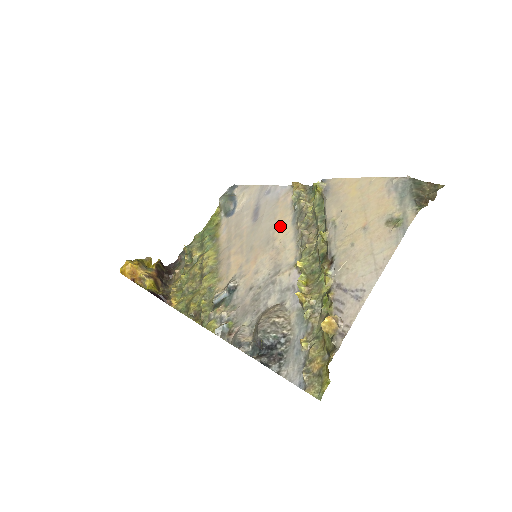
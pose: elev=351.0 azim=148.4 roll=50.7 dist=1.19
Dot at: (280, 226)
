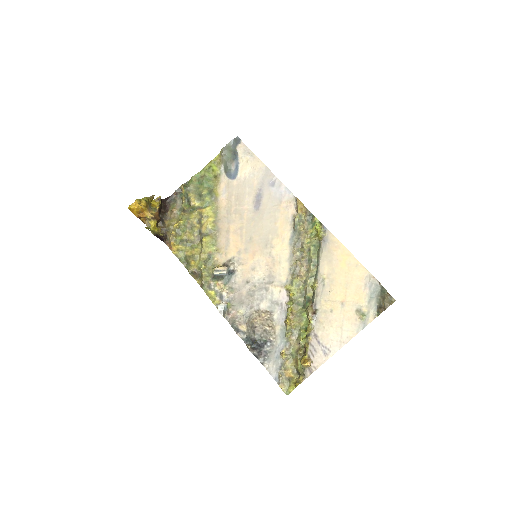
Dot at: (279, 237)
